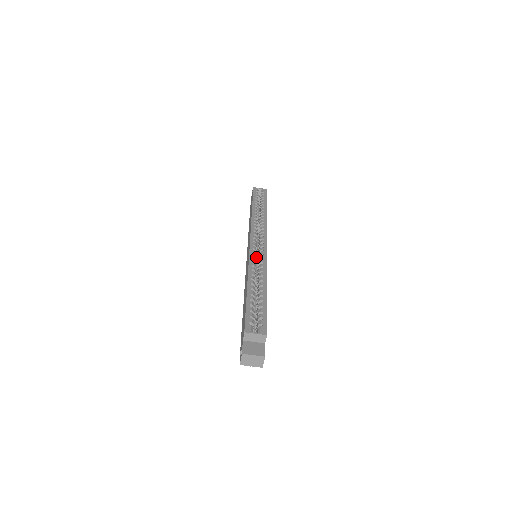
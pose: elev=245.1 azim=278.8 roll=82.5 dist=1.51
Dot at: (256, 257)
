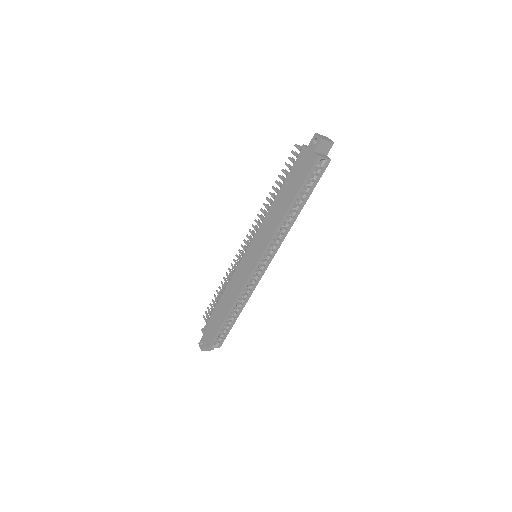
Dot at: occluded
